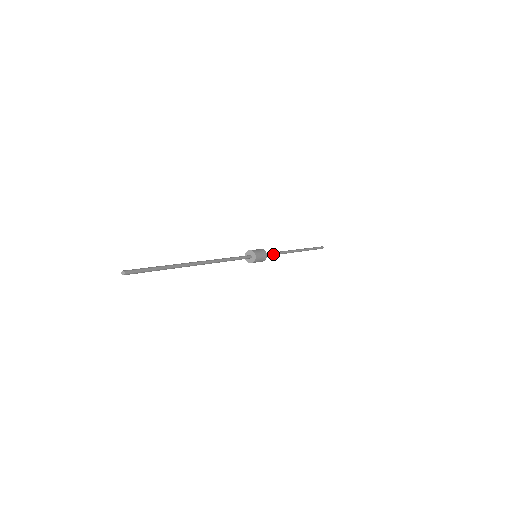
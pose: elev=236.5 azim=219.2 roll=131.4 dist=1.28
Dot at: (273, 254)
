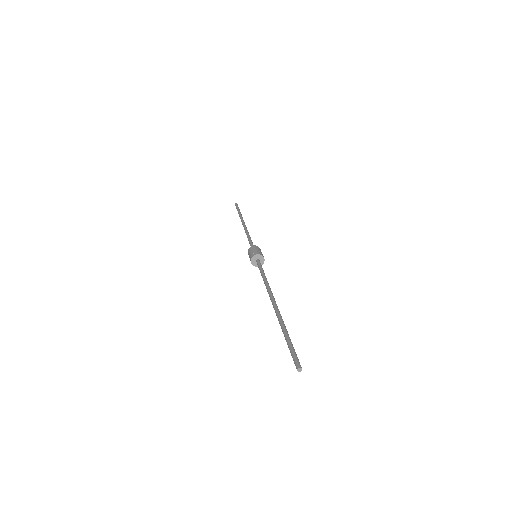
Dot at: (252, 243)
